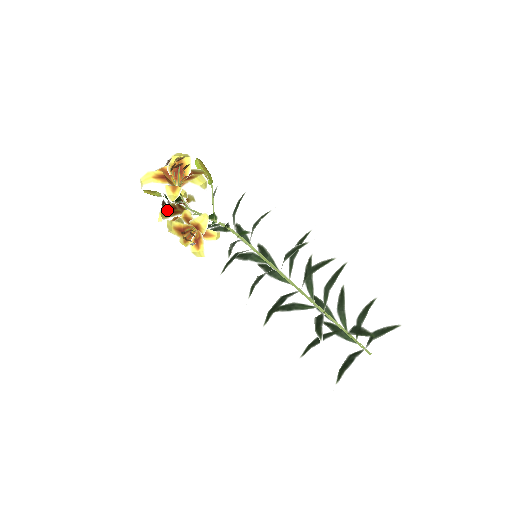
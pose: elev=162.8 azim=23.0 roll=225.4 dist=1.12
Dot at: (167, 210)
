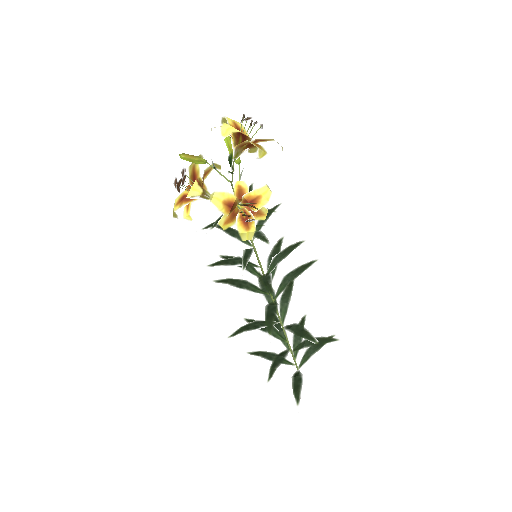
Dot at: occluded
